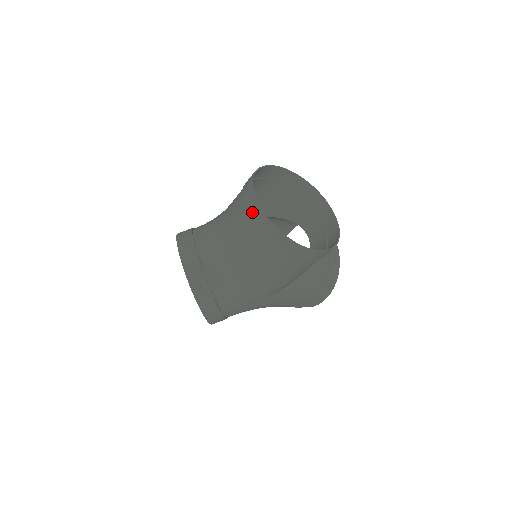
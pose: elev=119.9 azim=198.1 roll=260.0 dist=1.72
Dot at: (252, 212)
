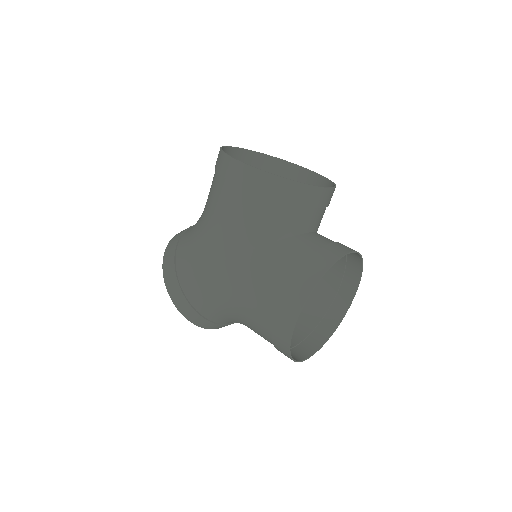
Dot at: occluded
